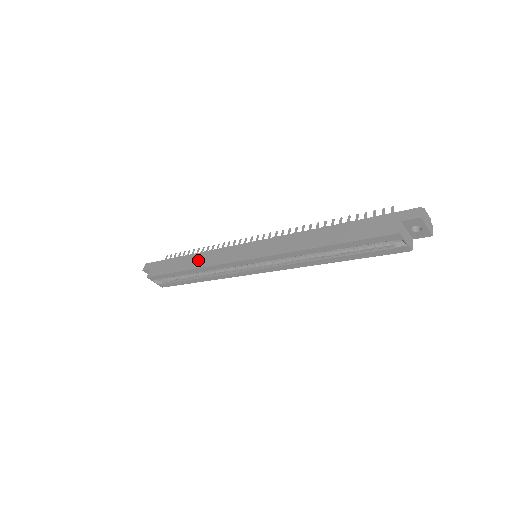
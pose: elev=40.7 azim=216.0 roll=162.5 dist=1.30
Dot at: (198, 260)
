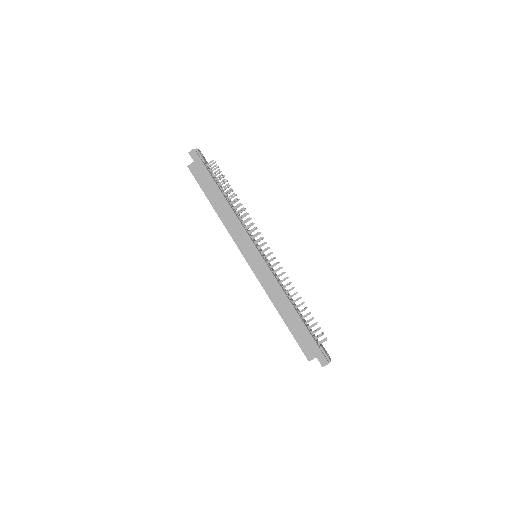
Dot at: (225, 213)
